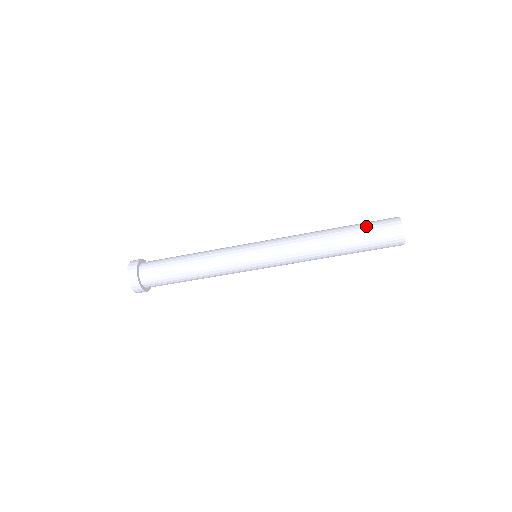
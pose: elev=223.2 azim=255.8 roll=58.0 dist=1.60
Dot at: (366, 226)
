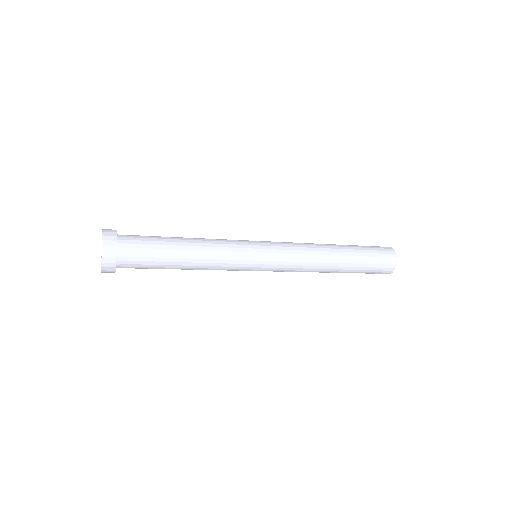
Dot at: (365, 247)
